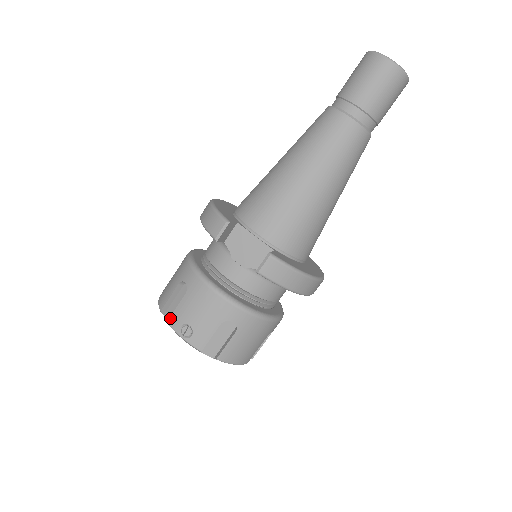
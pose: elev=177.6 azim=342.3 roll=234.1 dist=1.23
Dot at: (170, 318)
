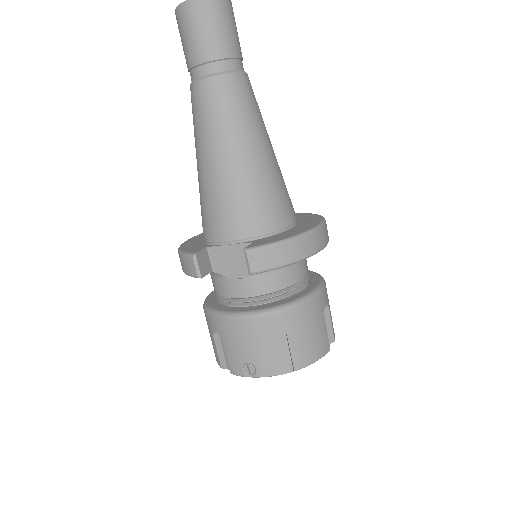
Dot at: (230, 369)
